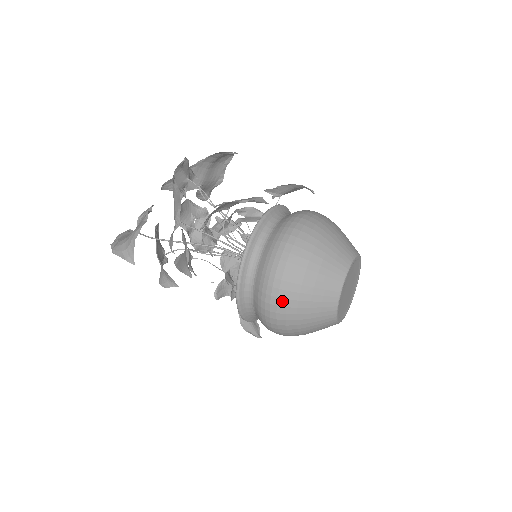
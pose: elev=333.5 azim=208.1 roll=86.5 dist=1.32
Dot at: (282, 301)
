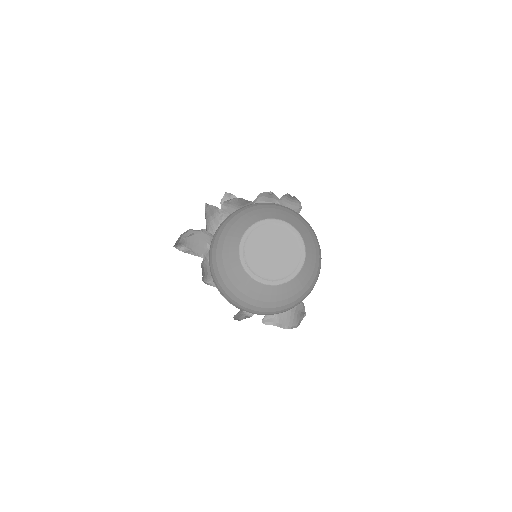
Dot at: (211, 251)
